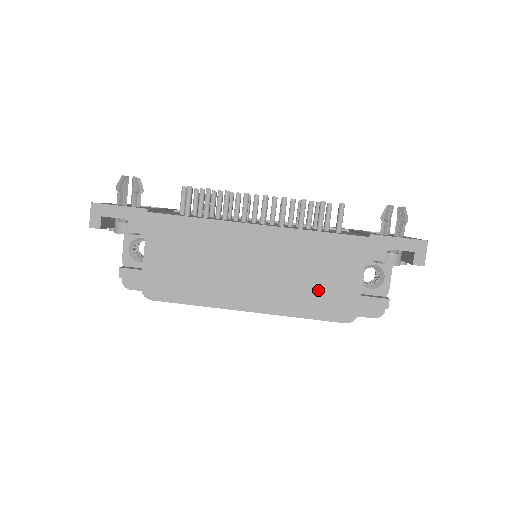
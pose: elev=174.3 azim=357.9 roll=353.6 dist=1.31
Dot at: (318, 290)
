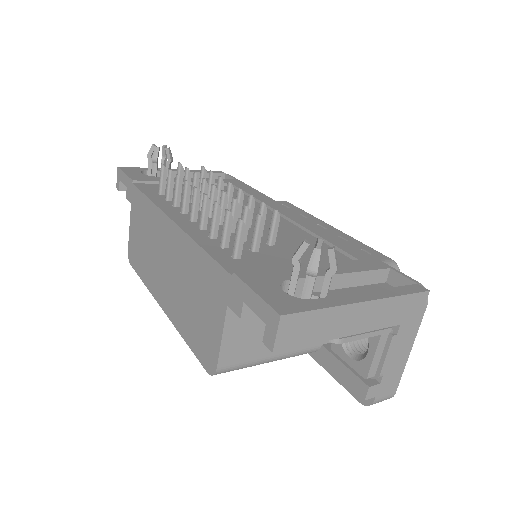
Dot at: (195, 318)
